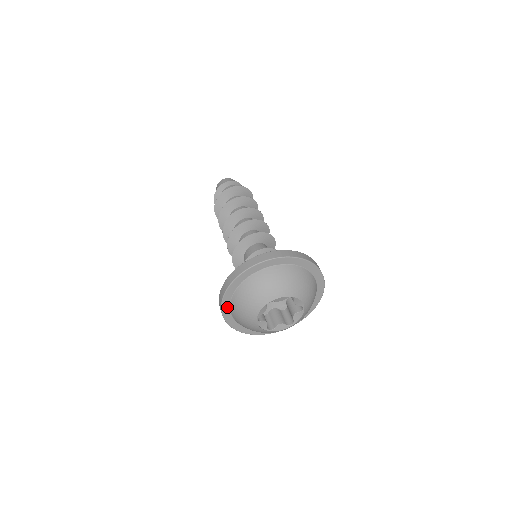
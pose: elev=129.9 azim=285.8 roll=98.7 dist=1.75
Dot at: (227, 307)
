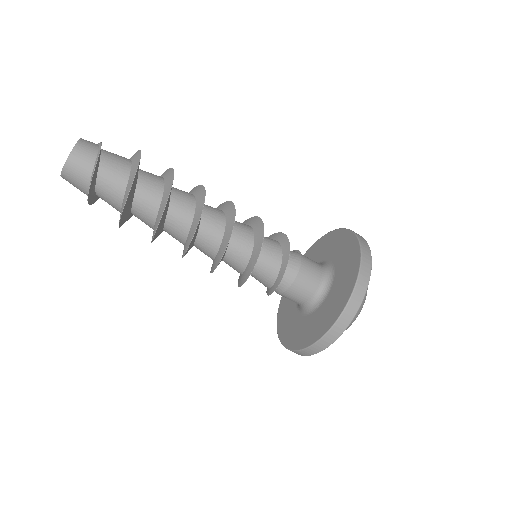
Dot at: occluded
